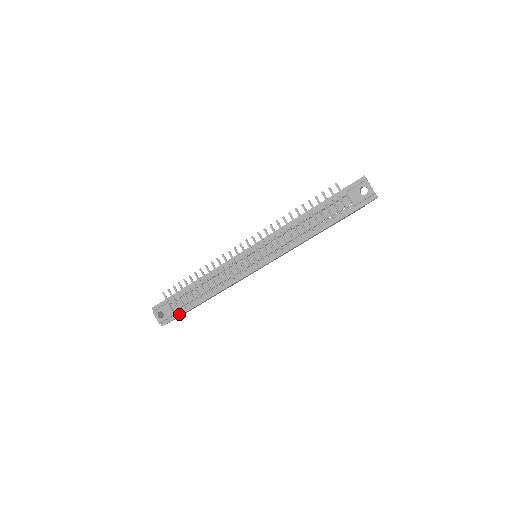
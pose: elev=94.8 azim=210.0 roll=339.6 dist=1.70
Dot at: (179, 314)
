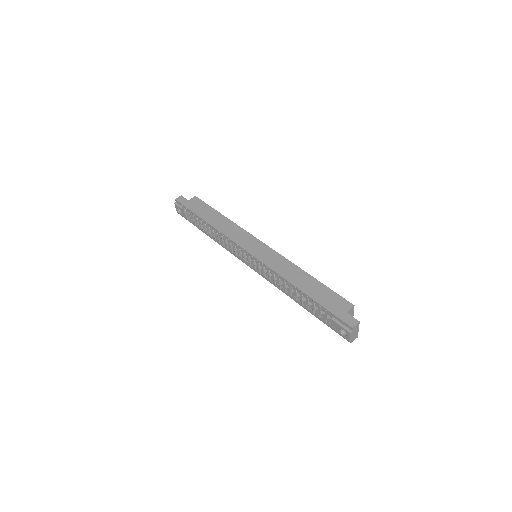
Dot at: (192, 222)
